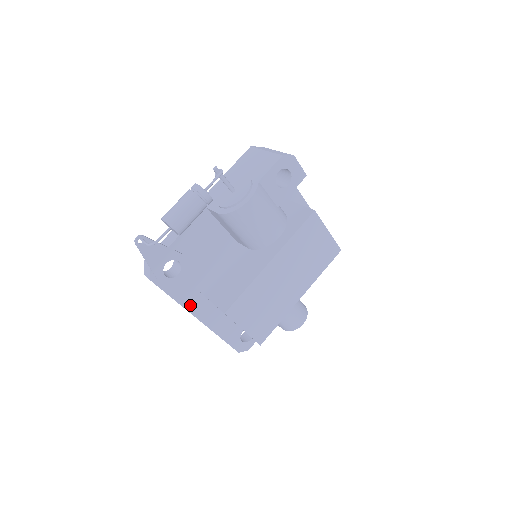
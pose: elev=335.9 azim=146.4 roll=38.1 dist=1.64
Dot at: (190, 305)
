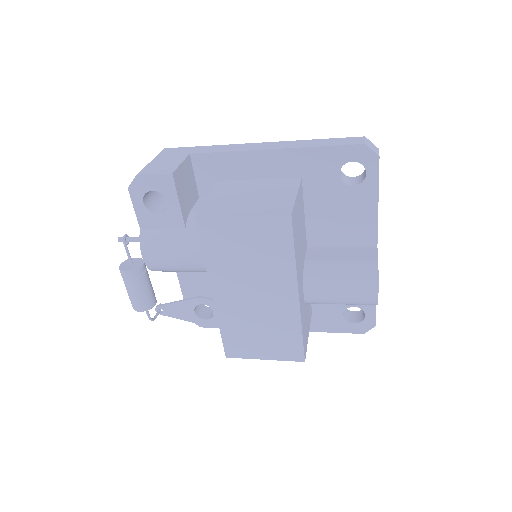
Dot at: occluded
